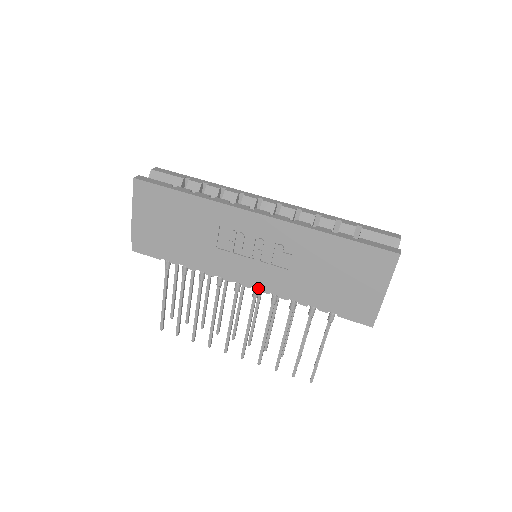
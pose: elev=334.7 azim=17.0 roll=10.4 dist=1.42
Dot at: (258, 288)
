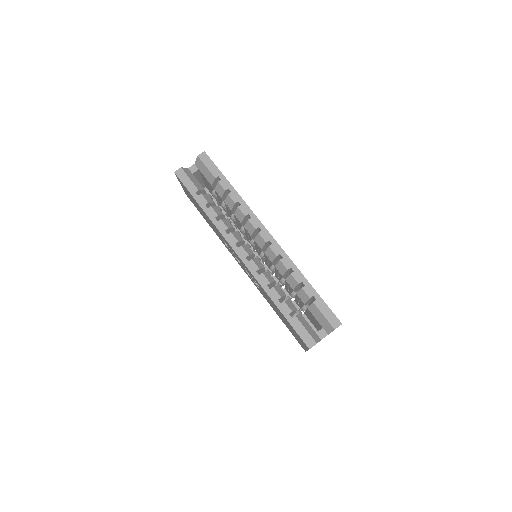
Dot at: occluded
